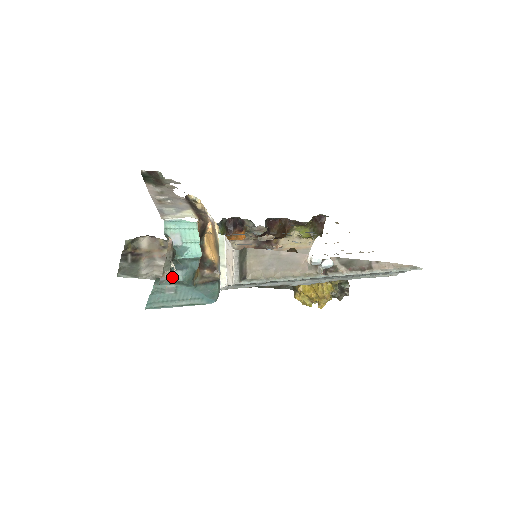
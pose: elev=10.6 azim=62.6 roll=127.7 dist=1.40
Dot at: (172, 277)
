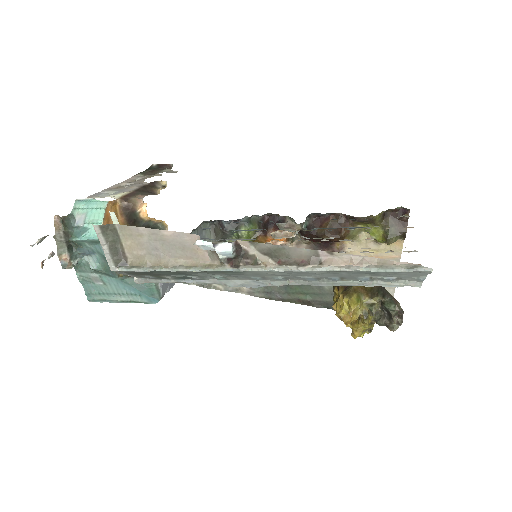
Dot at: (88, 264)
